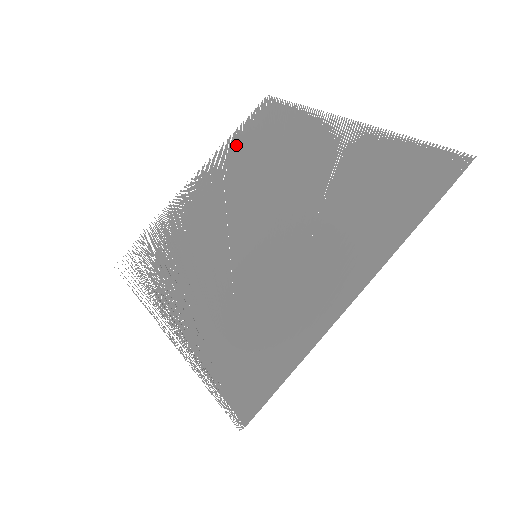
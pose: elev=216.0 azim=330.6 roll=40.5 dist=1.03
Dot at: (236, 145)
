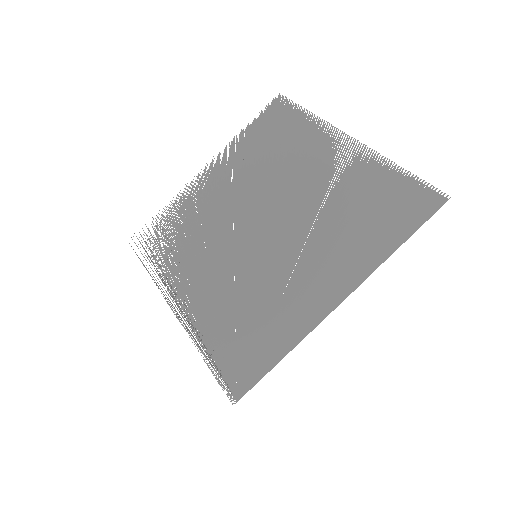
Dot at: (246, 142)
